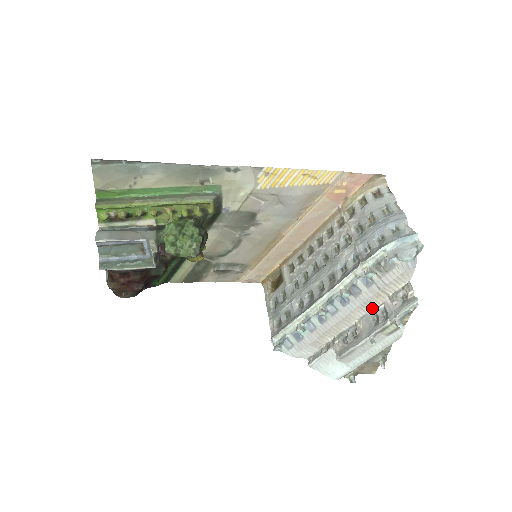
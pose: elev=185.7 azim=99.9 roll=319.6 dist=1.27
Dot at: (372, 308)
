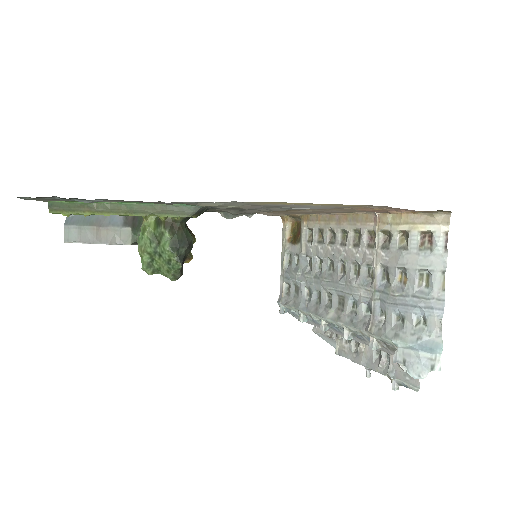
Dot at: occluded
